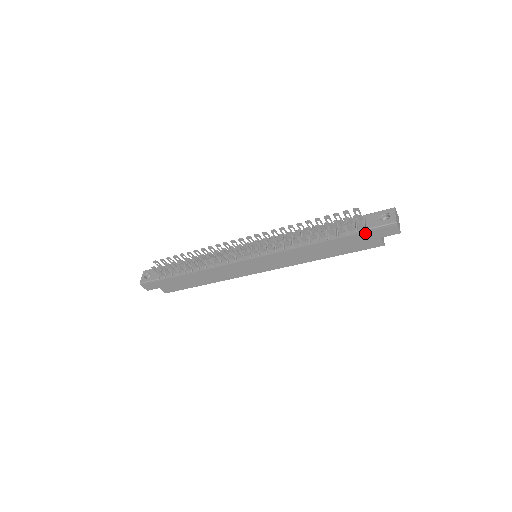
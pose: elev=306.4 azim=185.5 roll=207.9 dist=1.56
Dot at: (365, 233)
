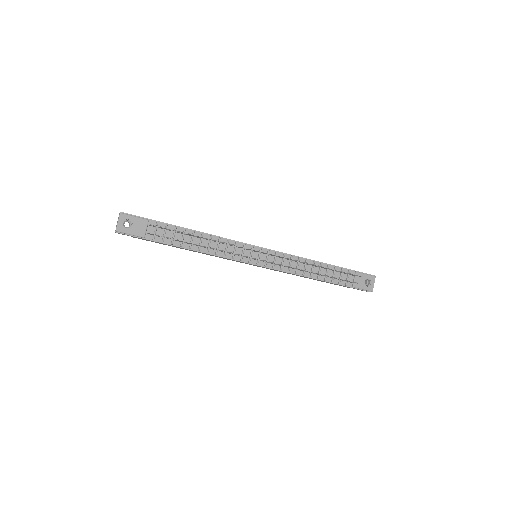
Dot at: (350, 287)
